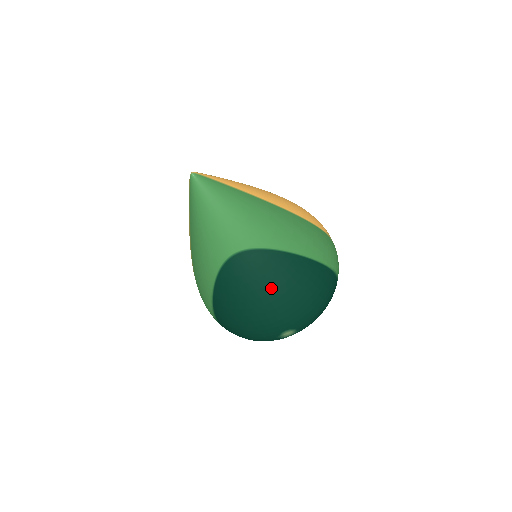
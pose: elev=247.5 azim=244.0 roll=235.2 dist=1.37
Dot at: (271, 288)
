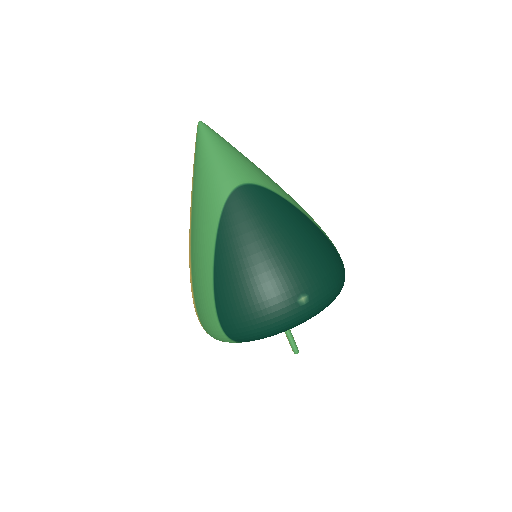
Dot at: (277, 226)
